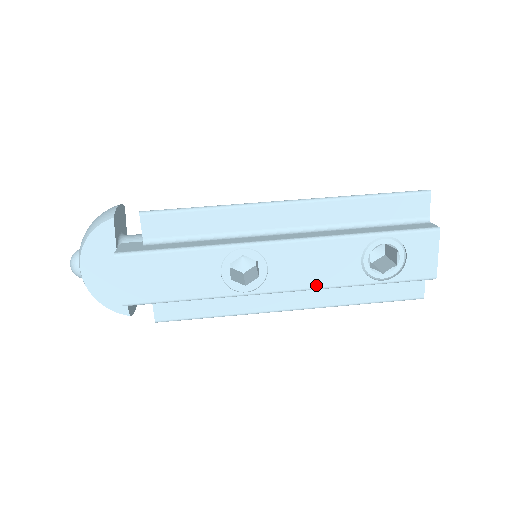
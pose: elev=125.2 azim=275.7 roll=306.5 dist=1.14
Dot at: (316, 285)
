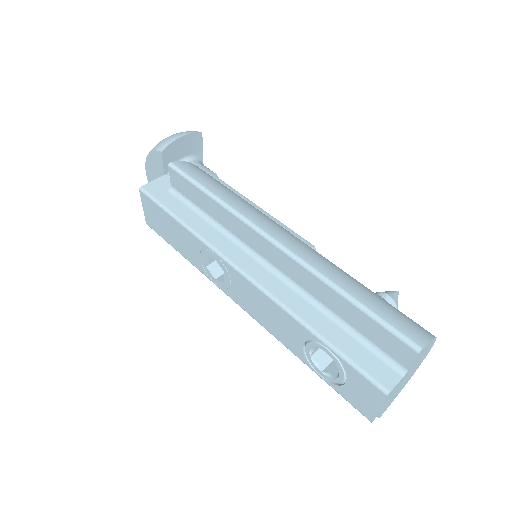
Dot at: (265, 326)
